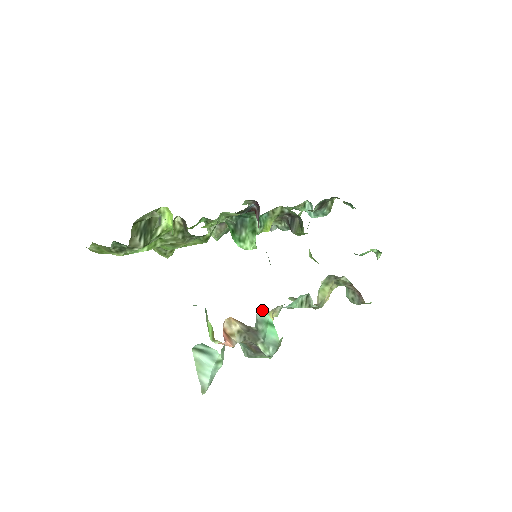
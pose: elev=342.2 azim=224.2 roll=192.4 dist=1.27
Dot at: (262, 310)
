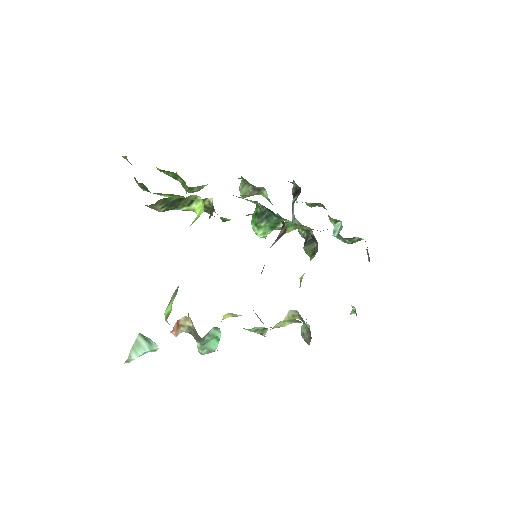
Dot at: (218, 329)
